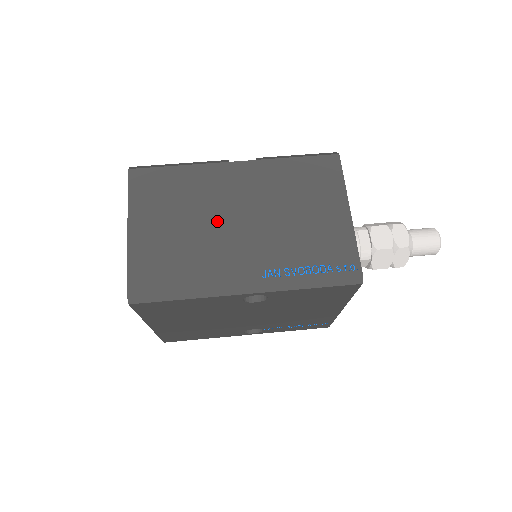
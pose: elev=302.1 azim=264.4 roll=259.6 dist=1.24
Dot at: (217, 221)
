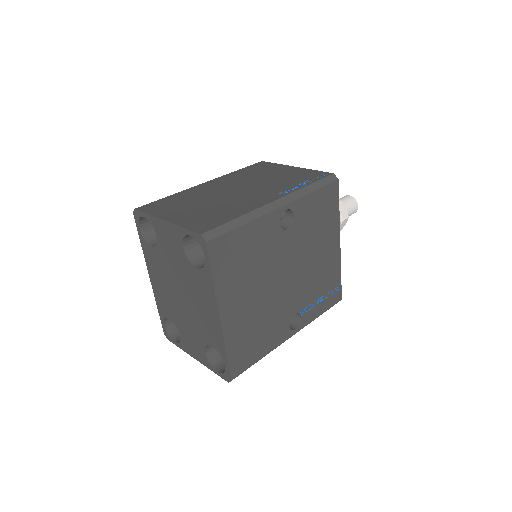
Dot at: (223, 196)
